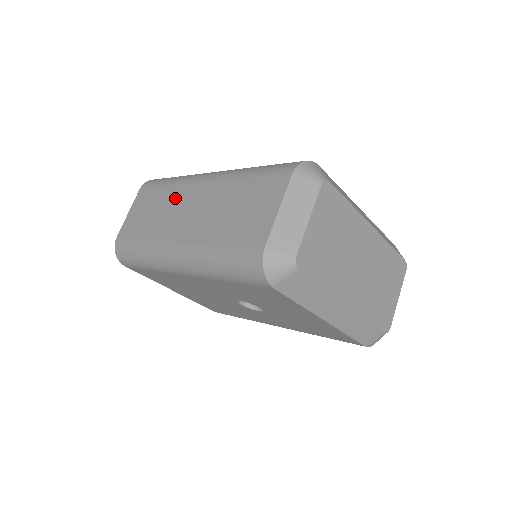
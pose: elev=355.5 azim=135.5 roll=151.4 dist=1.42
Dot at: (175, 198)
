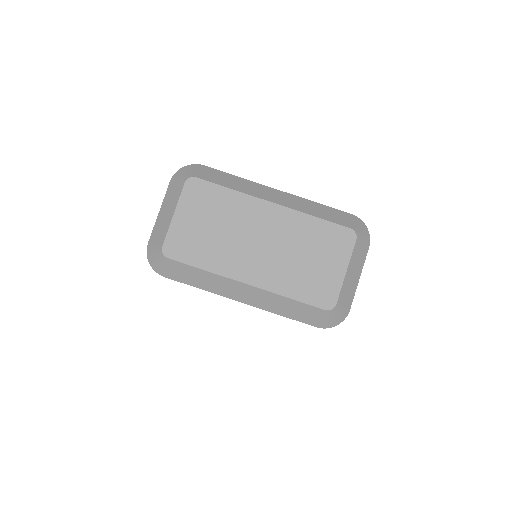
Dot at: occluded
